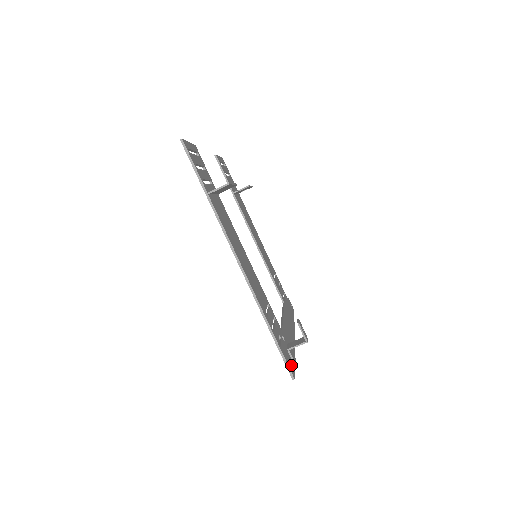
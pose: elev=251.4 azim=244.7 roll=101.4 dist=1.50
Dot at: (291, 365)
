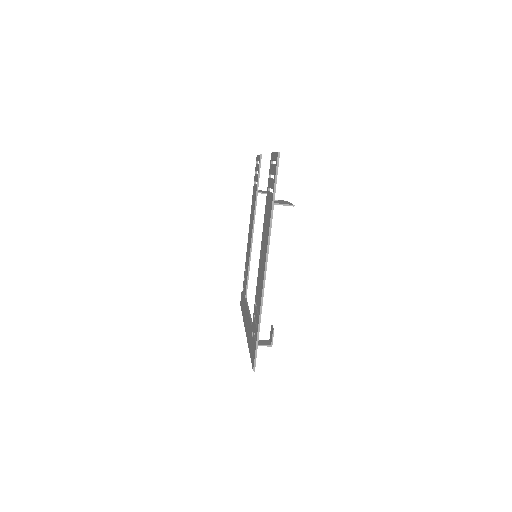
Dot at: occluded
